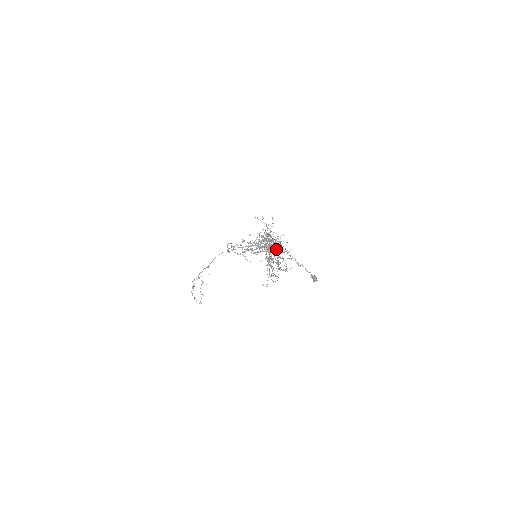
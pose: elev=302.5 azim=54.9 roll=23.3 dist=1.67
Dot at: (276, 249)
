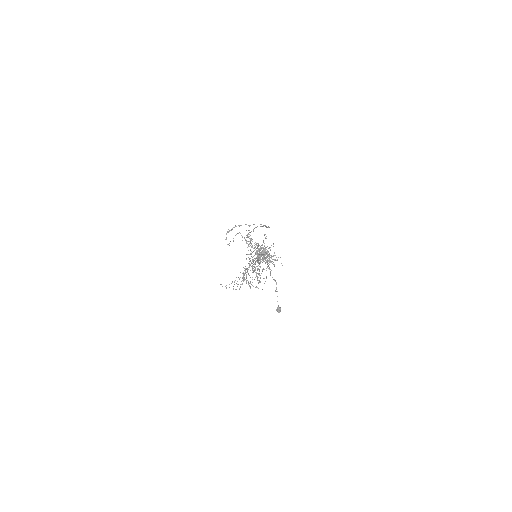
Dot at: occluded
